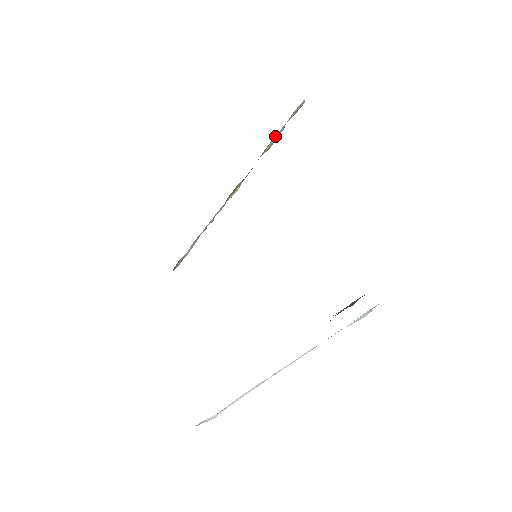
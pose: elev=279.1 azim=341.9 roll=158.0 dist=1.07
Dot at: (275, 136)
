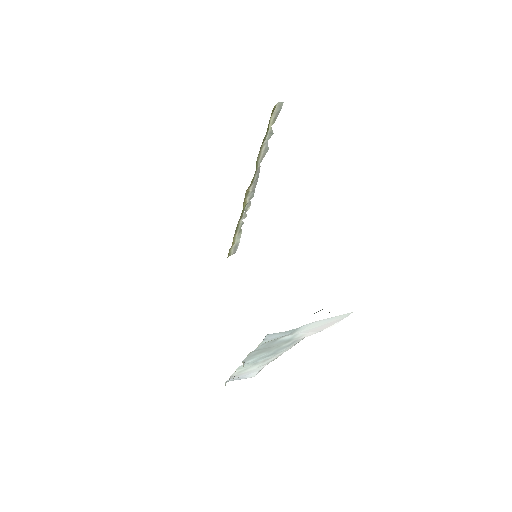
Dot at: (264, 142)
